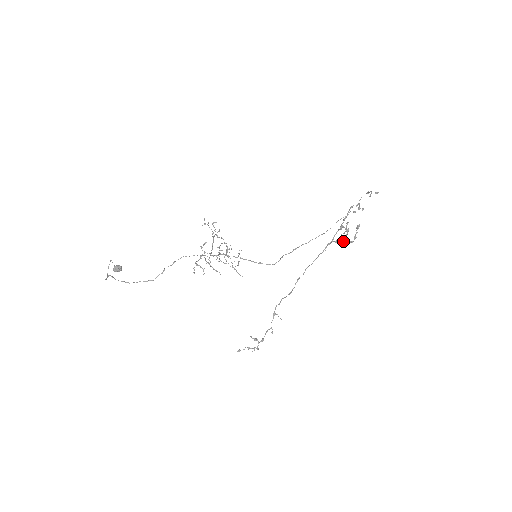
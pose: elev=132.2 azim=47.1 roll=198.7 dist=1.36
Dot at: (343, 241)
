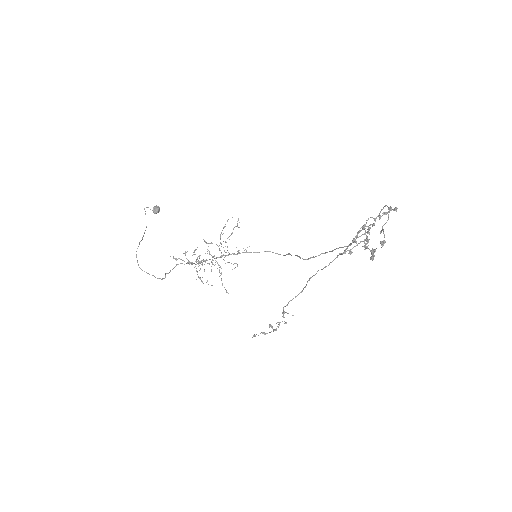
Dot at: (364, 247)
